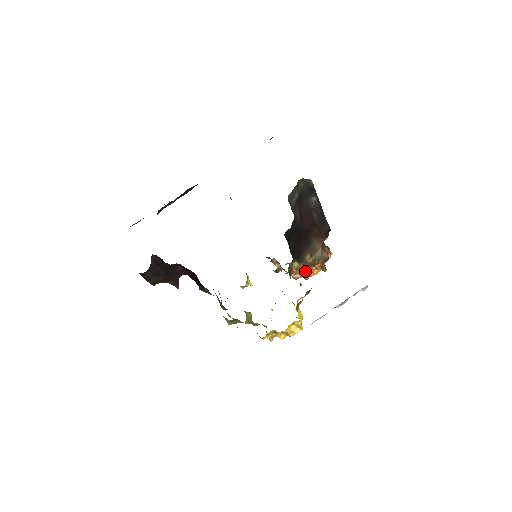
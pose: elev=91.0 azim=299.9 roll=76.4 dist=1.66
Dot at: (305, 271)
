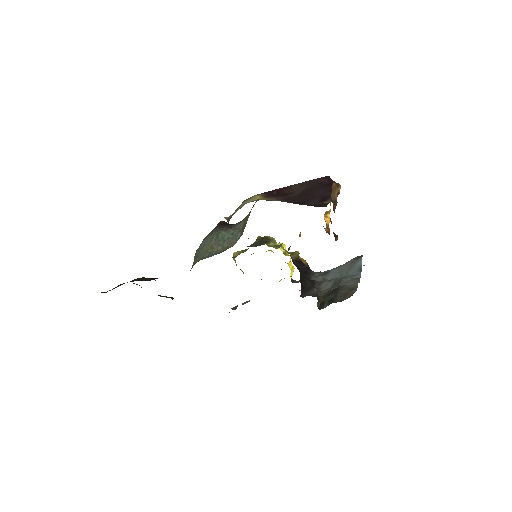
Dot at: occluded
